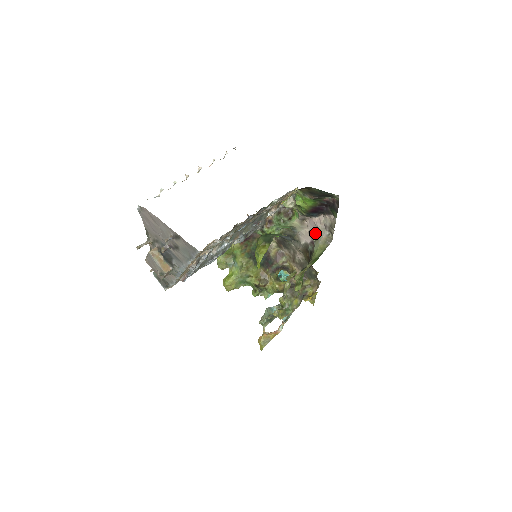
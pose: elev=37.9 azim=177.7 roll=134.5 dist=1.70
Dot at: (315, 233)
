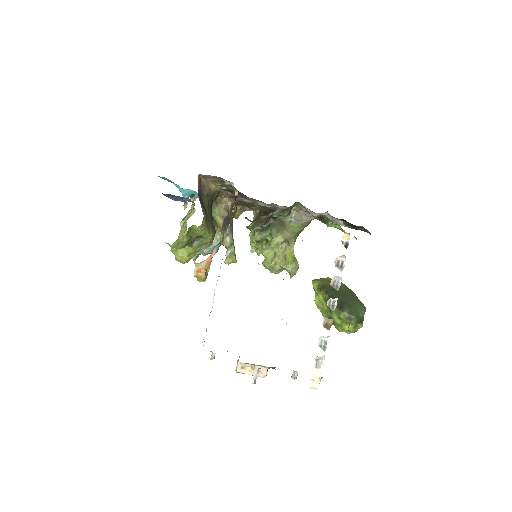
Dot at: (300, 211)
